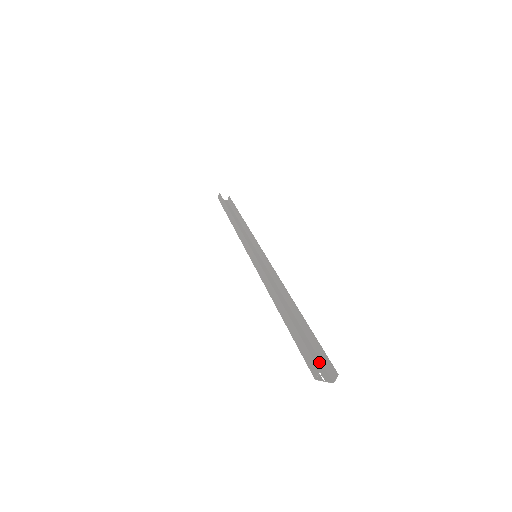
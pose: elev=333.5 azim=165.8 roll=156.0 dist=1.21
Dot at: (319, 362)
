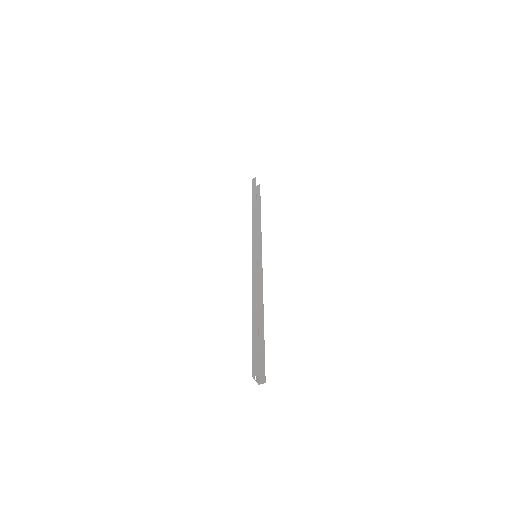
Dot at: occluded
